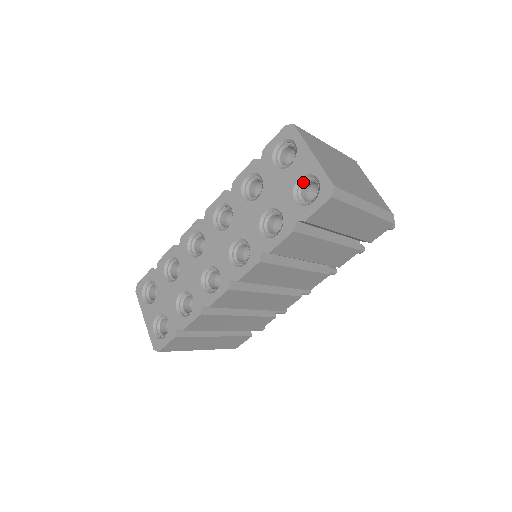
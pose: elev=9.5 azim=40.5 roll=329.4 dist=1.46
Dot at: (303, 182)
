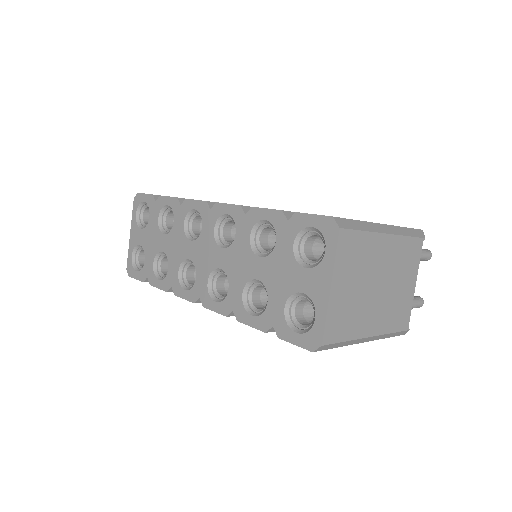
Dot at: (305, 298)
